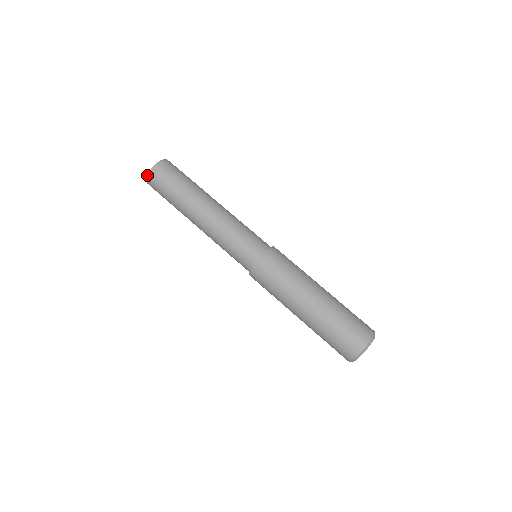
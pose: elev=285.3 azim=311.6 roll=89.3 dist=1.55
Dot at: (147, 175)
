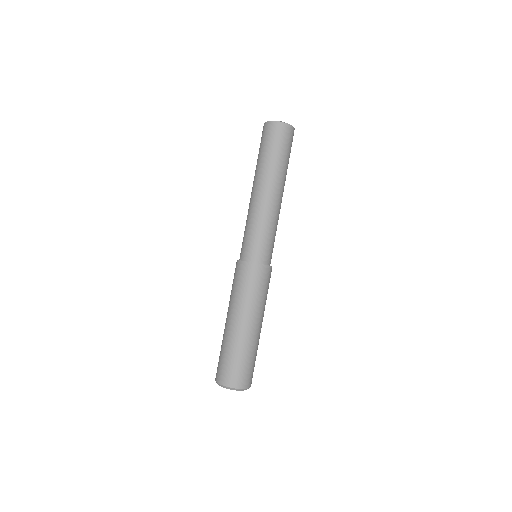
Dot at: (280, 121)
